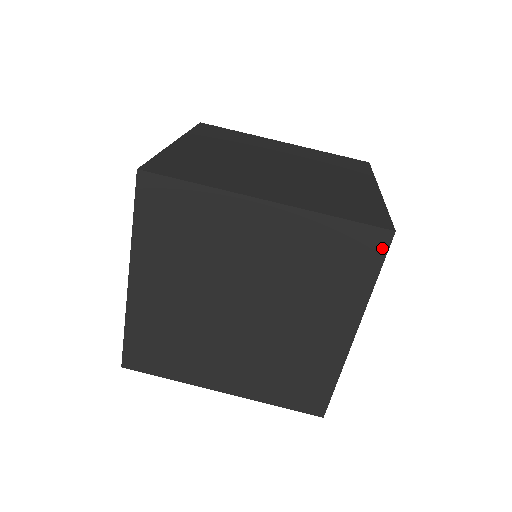
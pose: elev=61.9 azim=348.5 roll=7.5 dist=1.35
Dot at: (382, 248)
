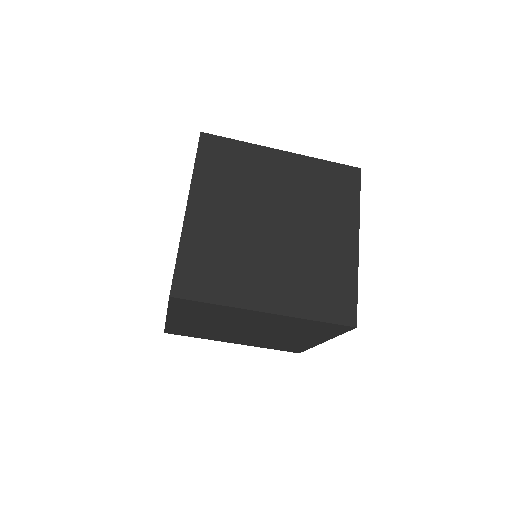
Dot at: (357, 178)
